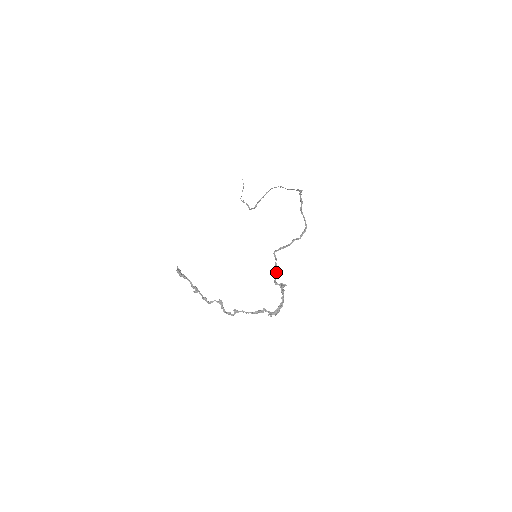
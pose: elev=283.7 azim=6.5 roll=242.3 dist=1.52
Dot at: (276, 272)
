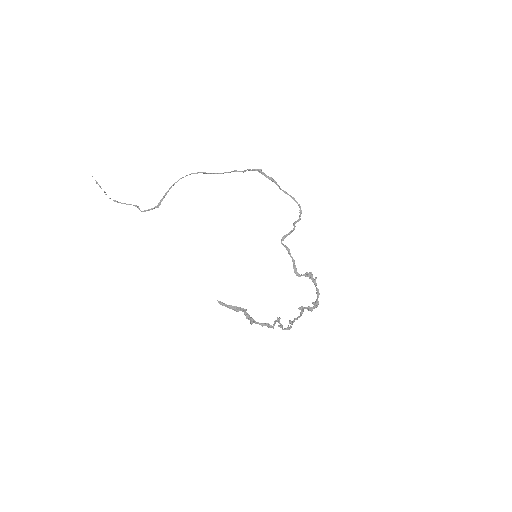
Dot at: occluded
